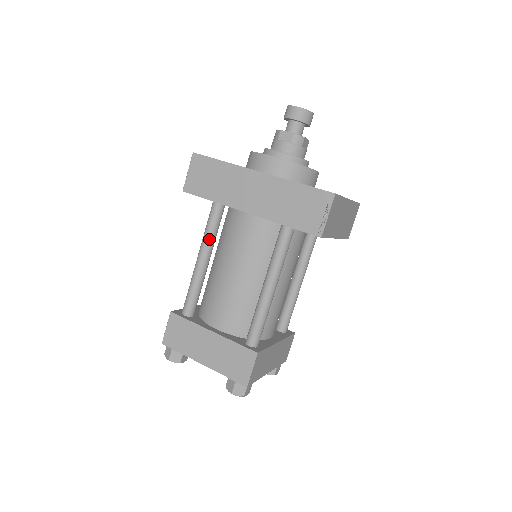
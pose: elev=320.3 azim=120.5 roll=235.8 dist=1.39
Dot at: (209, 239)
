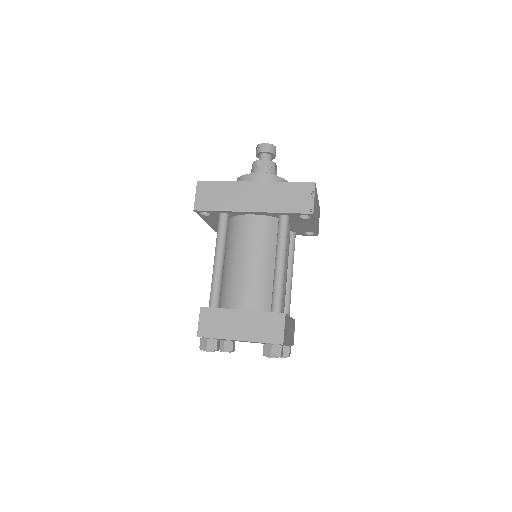
Dot at: (222, 242)
